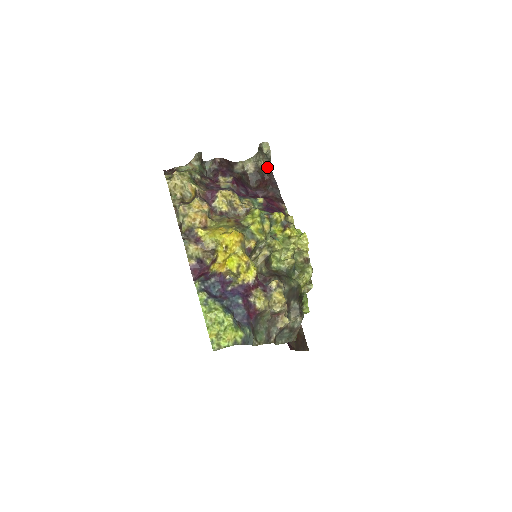
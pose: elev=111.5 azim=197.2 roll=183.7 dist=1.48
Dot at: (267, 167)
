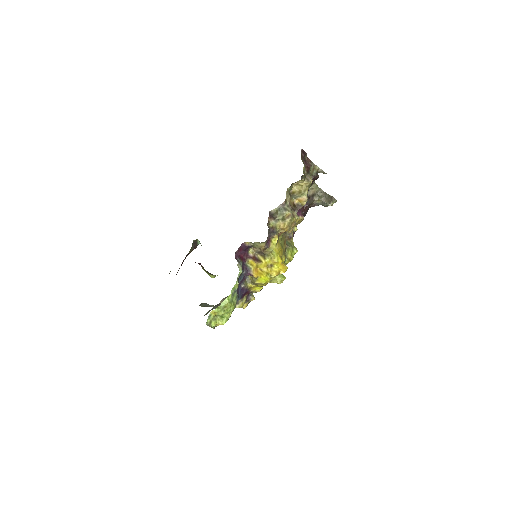
Dot at: (315, 204)
